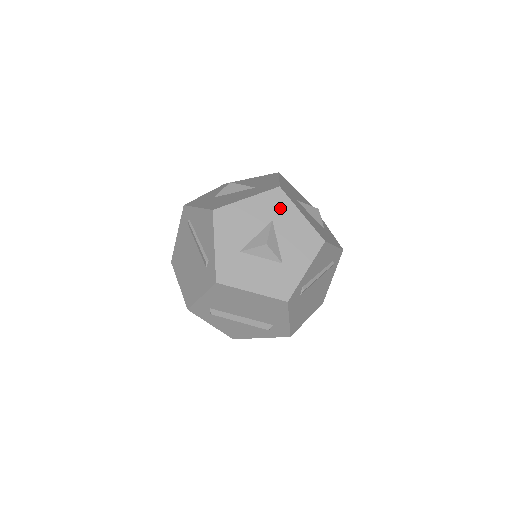
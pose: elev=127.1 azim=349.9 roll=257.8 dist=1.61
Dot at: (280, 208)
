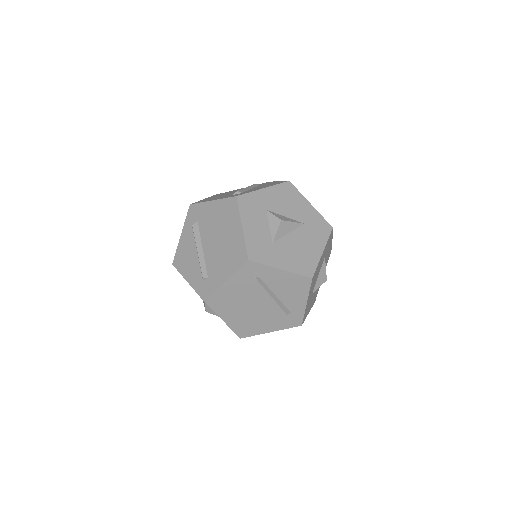
Dot at: occluded
